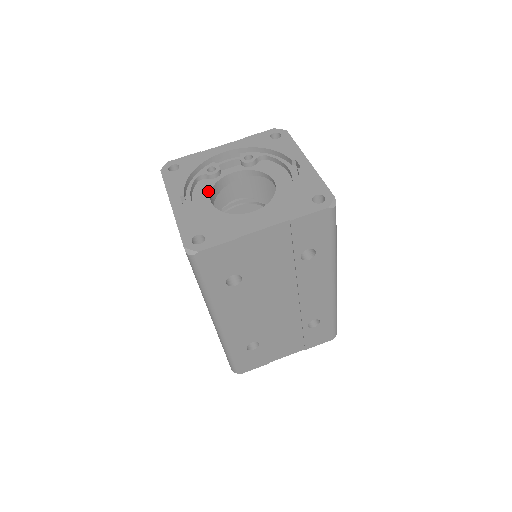
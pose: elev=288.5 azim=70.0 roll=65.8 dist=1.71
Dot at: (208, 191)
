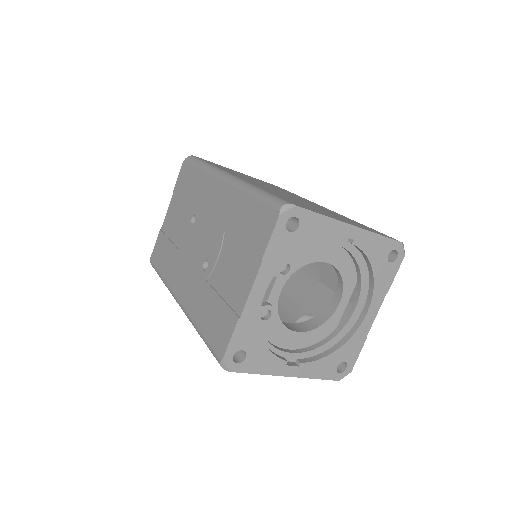
Dot at: (283, 328)
